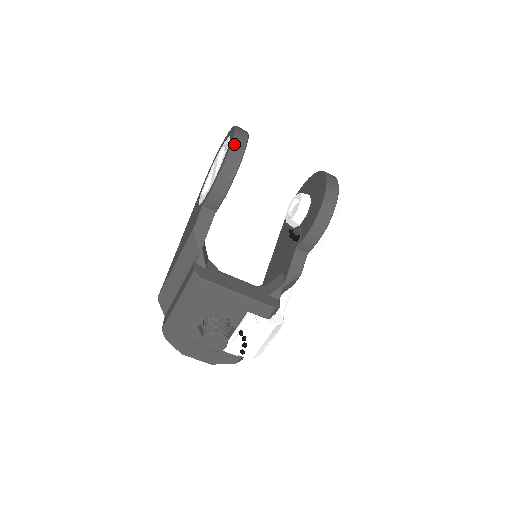
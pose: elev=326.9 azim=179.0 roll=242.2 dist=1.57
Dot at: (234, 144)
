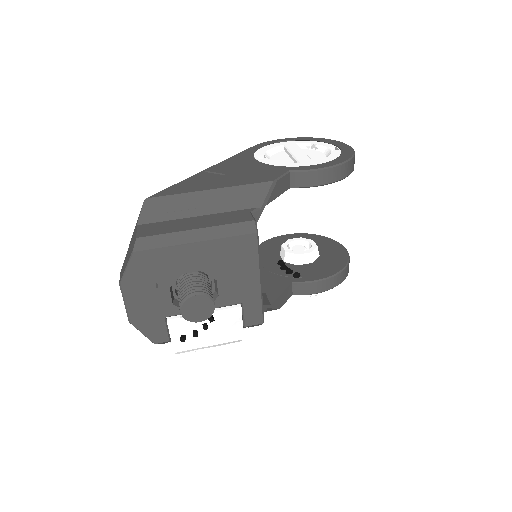
Dot at: (354, 157)
